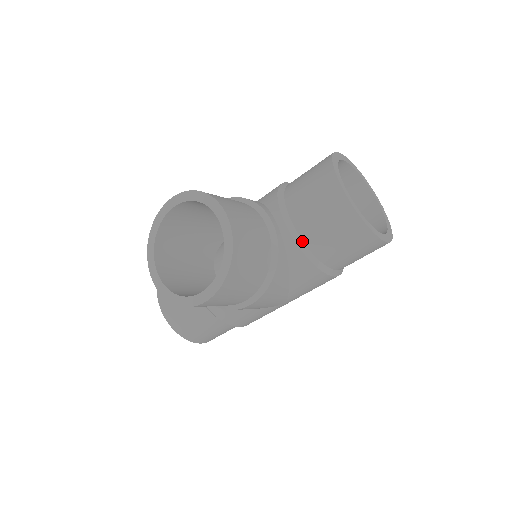
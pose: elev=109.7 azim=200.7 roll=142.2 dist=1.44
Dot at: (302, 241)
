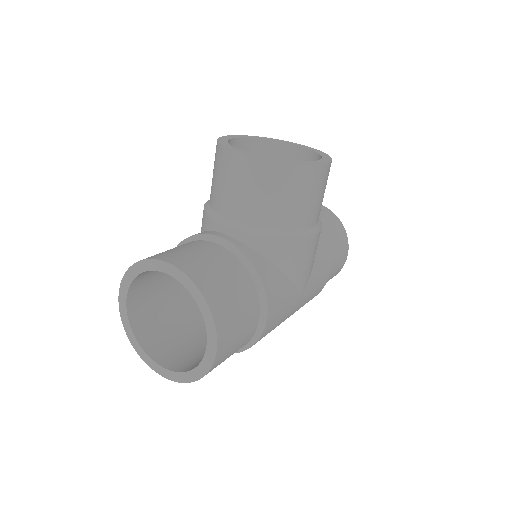
Dot at: occluded
